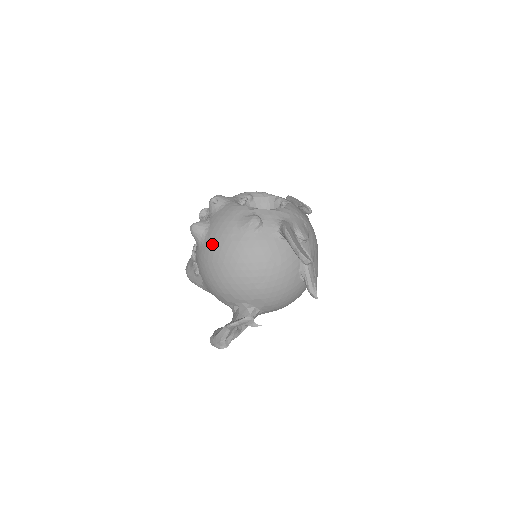
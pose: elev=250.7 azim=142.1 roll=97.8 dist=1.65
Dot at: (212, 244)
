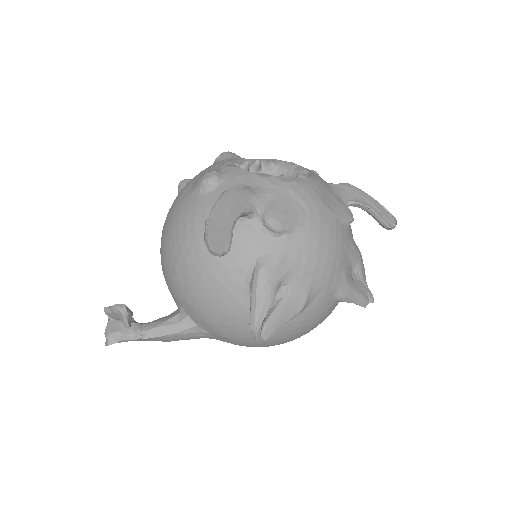
Dot at: occluded
